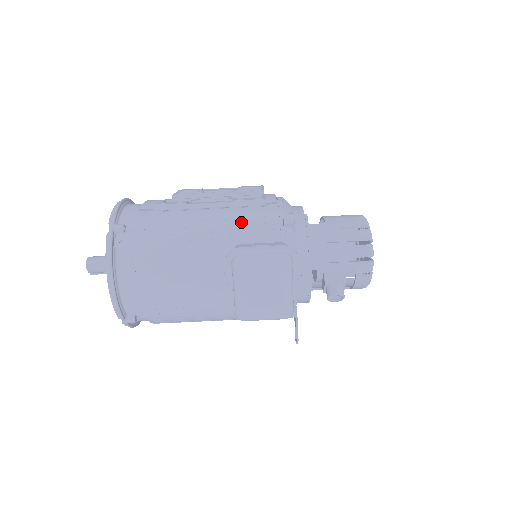
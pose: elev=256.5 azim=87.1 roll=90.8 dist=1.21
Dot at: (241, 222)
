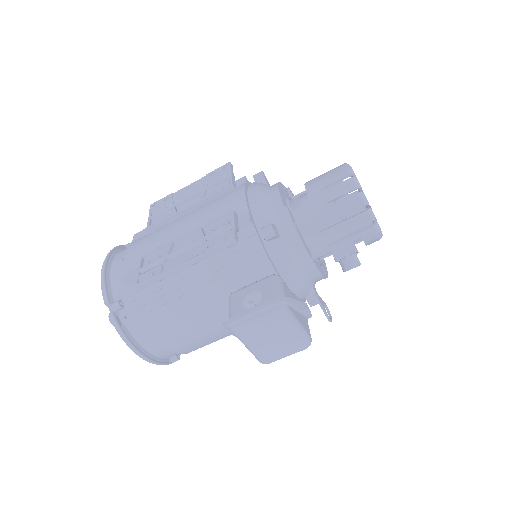
Dot at: (223, 255)
